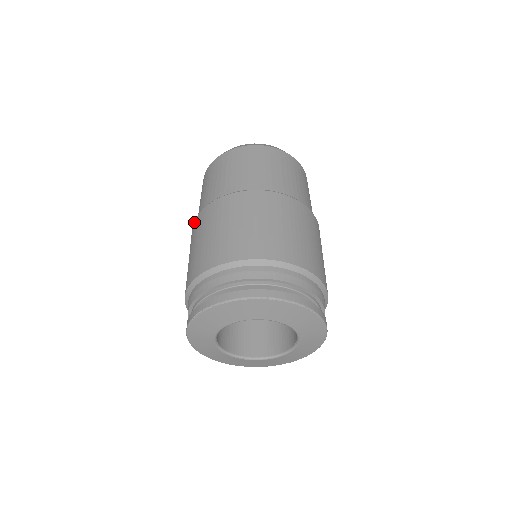
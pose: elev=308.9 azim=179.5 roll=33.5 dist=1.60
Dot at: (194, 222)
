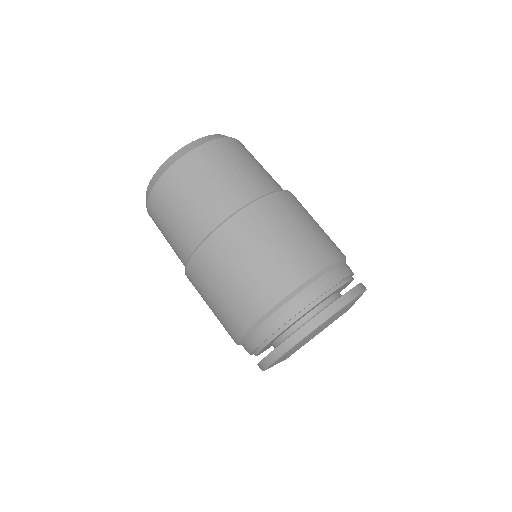
Dot at: (190, 263)
